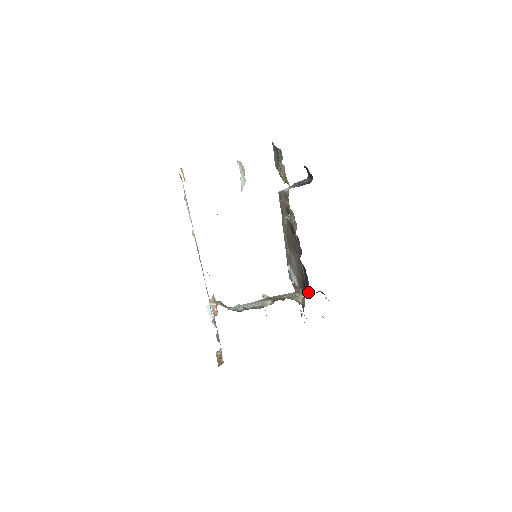
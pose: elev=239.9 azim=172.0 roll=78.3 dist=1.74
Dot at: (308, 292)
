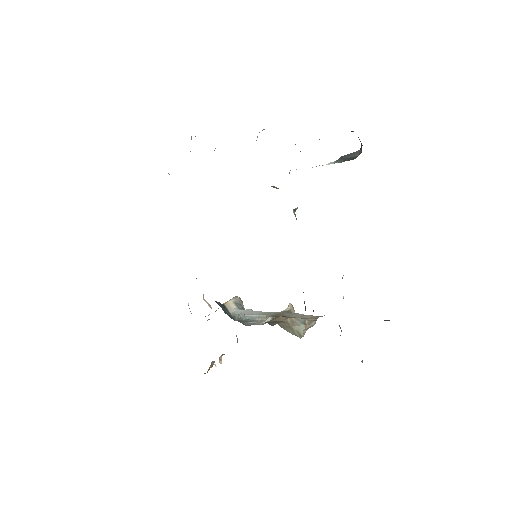
Dot at: occluded
